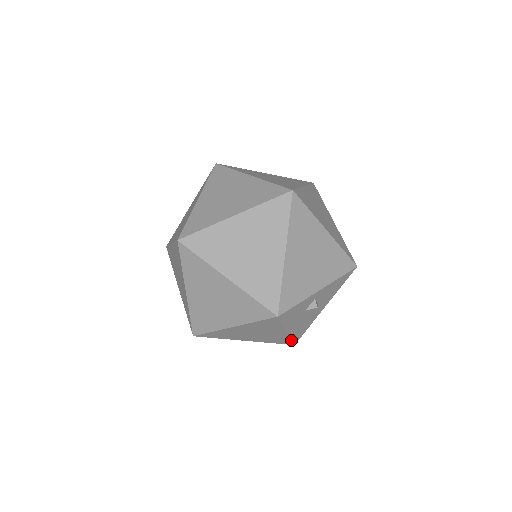
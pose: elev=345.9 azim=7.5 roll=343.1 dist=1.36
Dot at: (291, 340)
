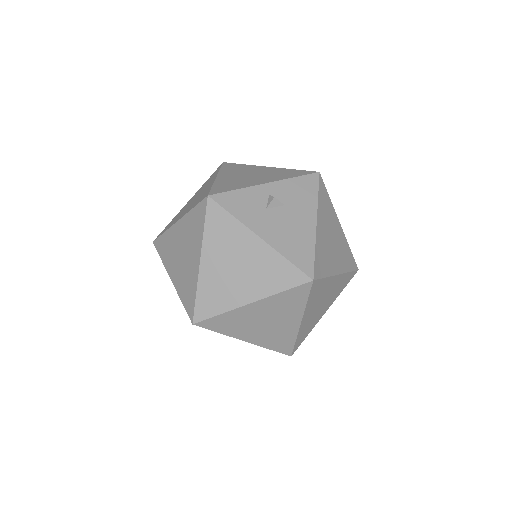
Dot at: (291, 264)
